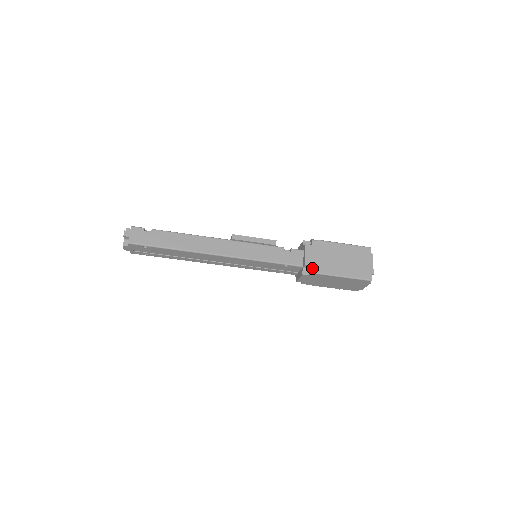
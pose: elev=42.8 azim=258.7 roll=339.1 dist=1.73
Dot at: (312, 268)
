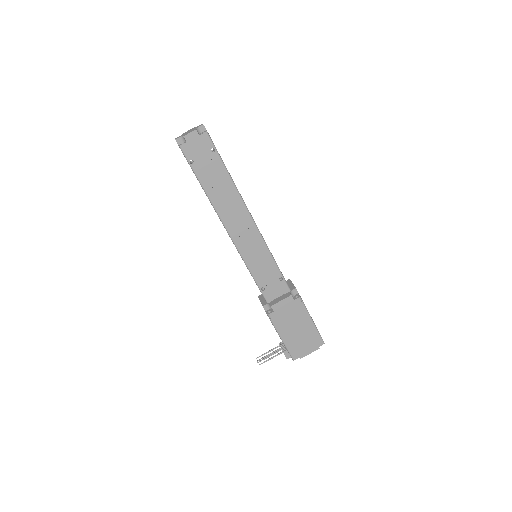
Dot at: occluded
